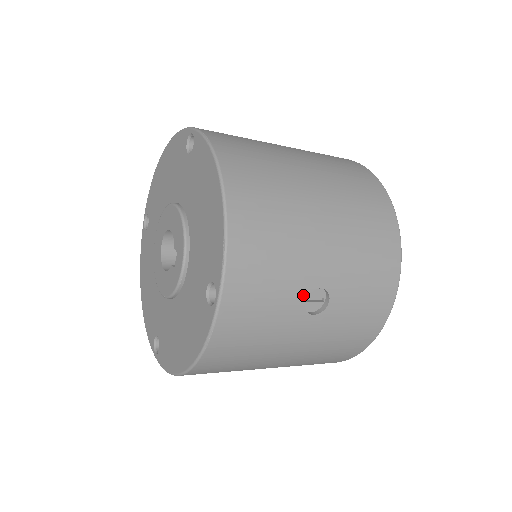
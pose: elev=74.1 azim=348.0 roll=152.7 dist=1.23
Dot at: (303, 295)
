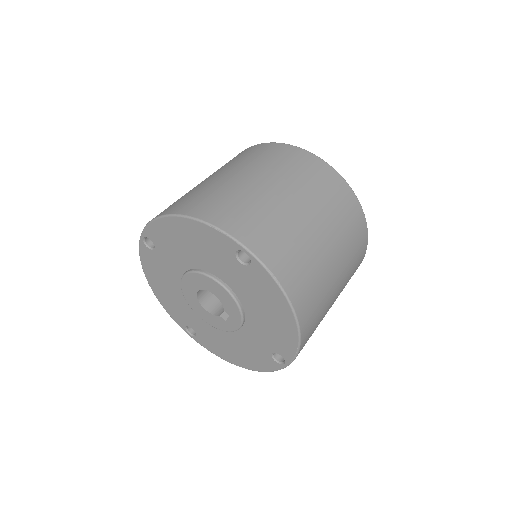
Dot at: occluded
